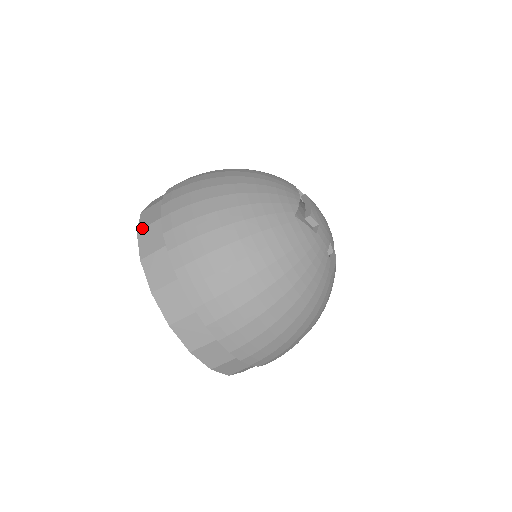
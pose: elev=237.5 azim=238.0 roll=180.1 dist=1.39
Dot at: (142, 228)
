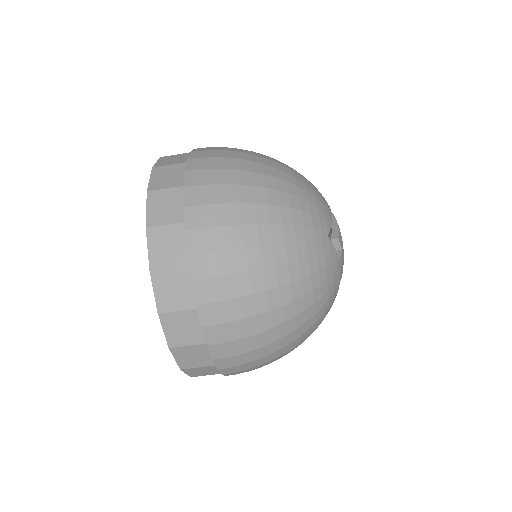
Dot at: (155, 189)
